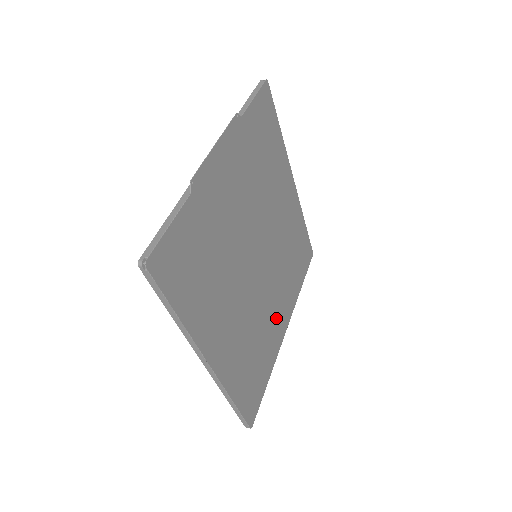
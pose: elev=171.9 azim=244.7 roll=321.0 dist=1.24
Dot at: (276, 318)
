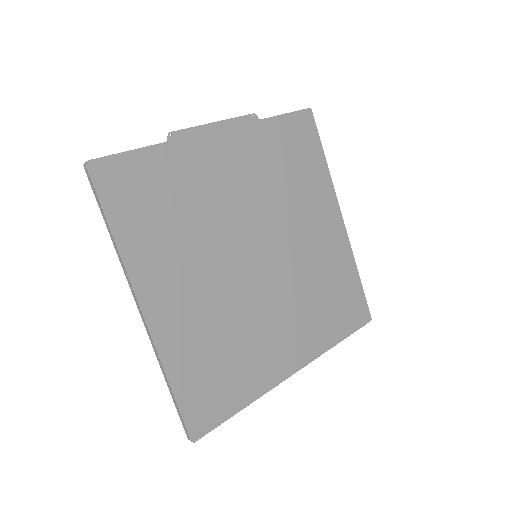
Dot at: (276, 344)
